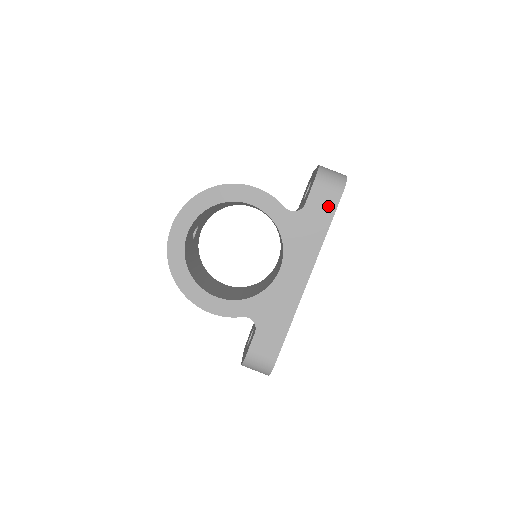
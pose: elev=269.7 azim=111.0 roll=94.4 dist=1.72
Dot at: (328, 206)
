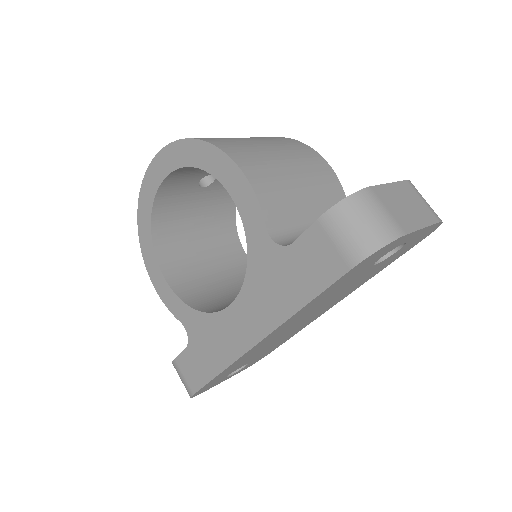
Dot at: (323, 270)
